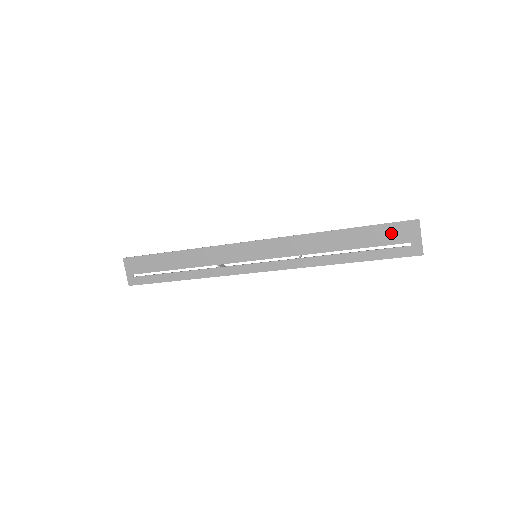
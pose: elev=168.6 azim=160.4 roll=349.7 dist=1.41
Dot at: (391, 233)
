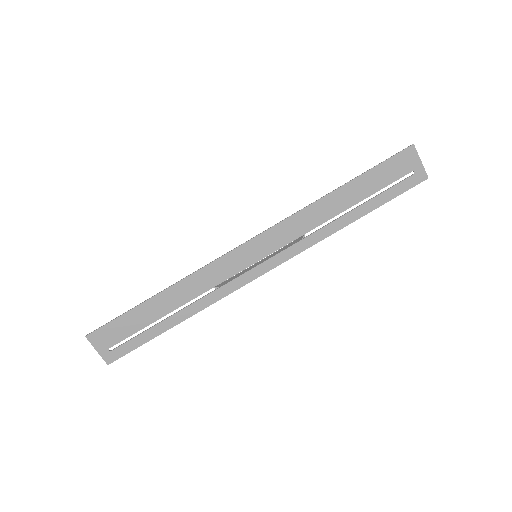
Dot at: (392, 169)
